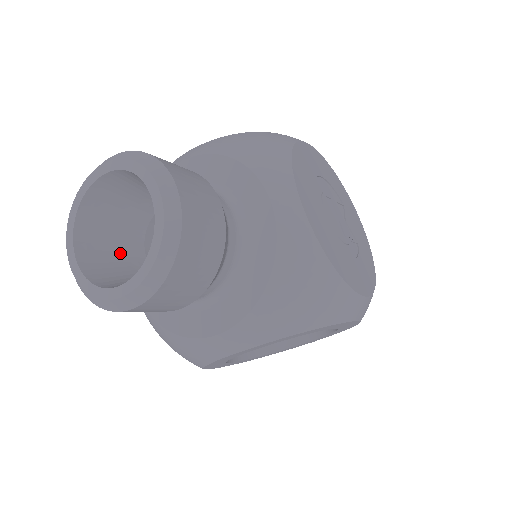
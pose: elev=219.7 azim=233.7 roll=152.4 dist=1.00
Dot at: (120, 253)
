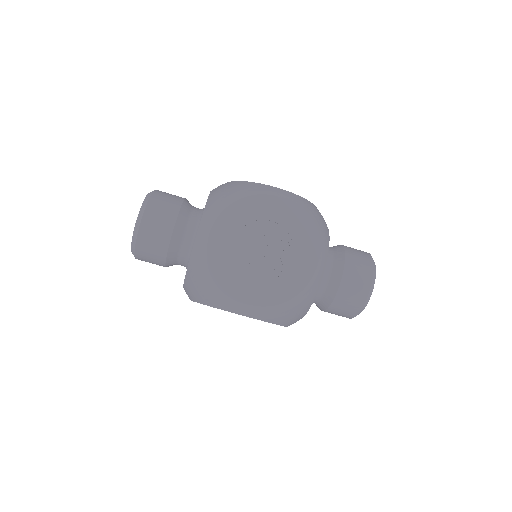
Dot at: occluded
